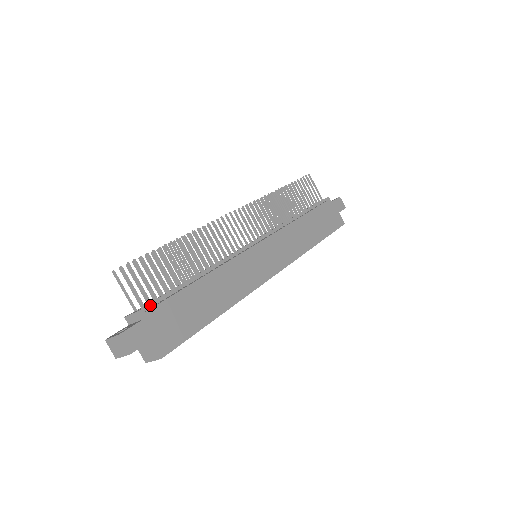
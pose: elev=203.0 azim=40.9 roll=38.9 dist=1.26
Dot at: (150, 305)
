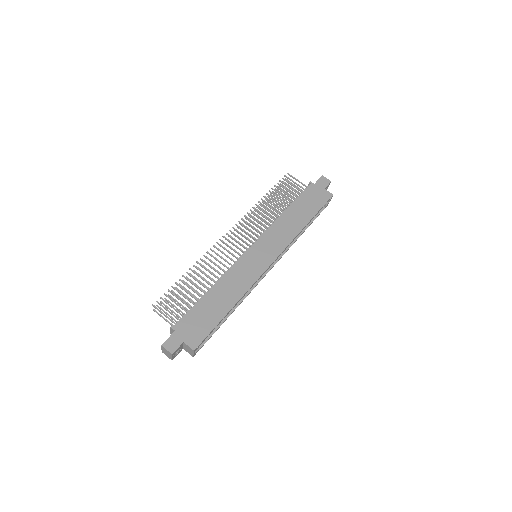
Dot at: (179, 321)
